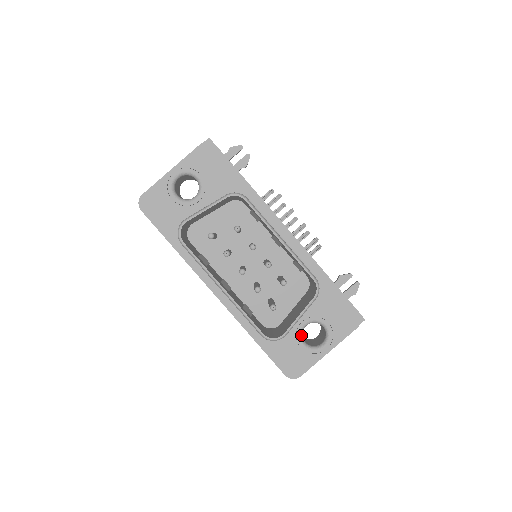
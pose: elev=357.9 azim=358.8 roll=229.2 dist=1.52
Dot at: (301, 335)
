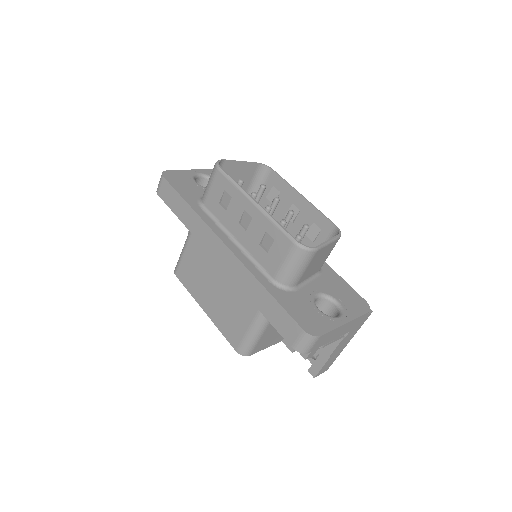
Dot at: occluded
